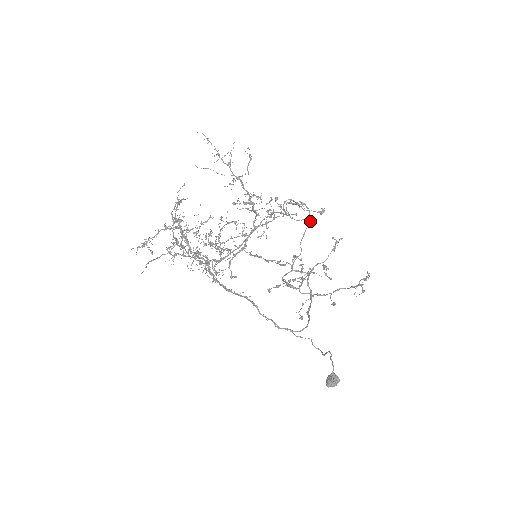
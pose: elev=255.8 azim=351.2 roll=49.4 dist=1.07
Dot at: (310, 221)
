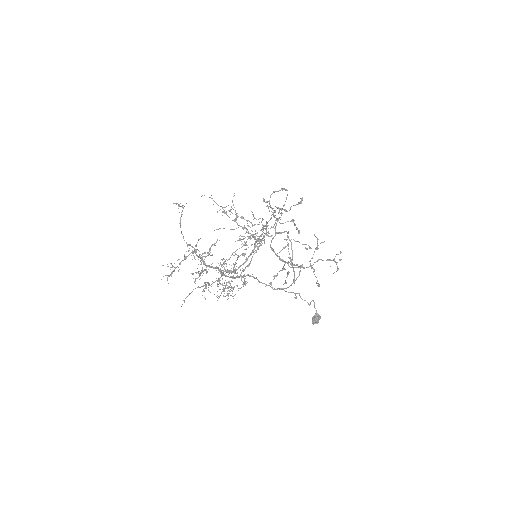
Dot at: (297, 229)
